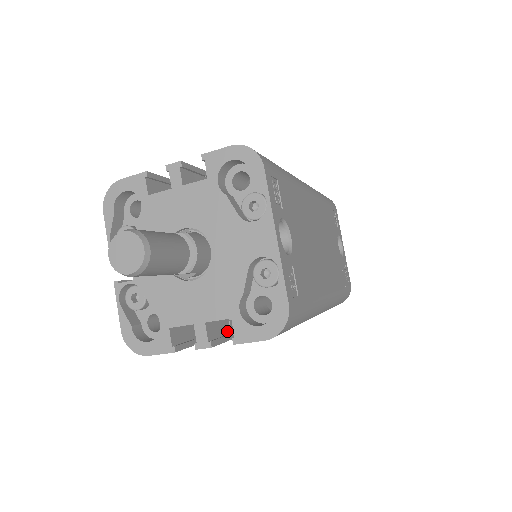
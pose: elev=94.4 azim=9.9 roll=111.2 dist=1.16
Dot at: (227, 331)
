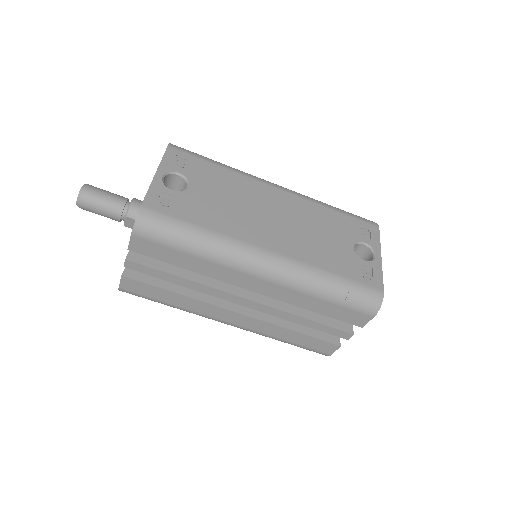
Dot at: (159, 266)
